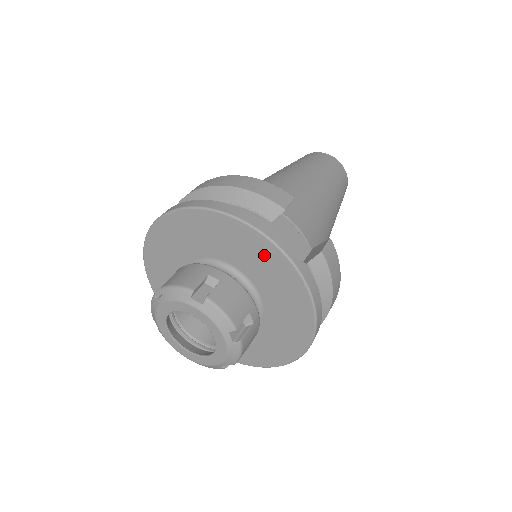
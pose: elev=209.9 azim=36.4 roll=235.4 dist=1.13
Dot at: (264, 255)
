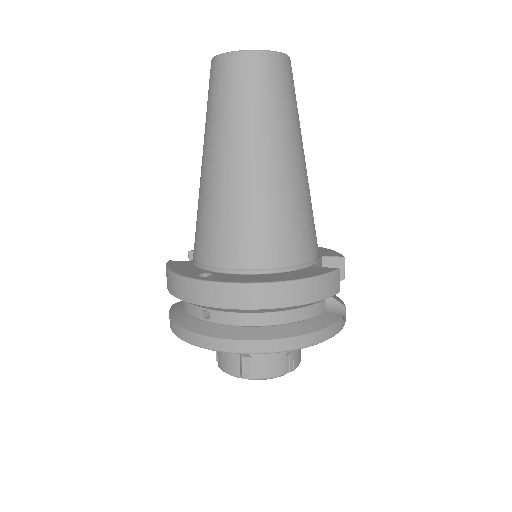
Dot at: occluded
